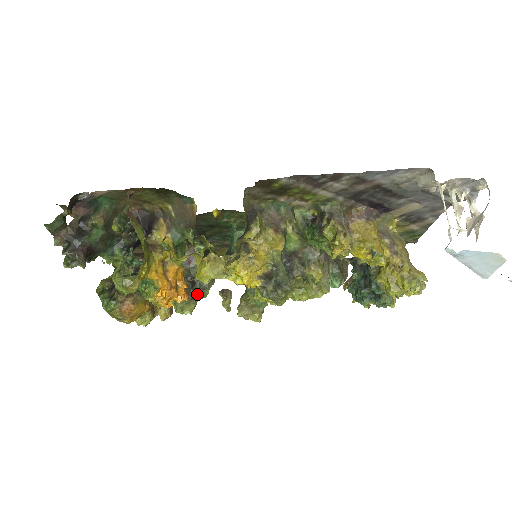
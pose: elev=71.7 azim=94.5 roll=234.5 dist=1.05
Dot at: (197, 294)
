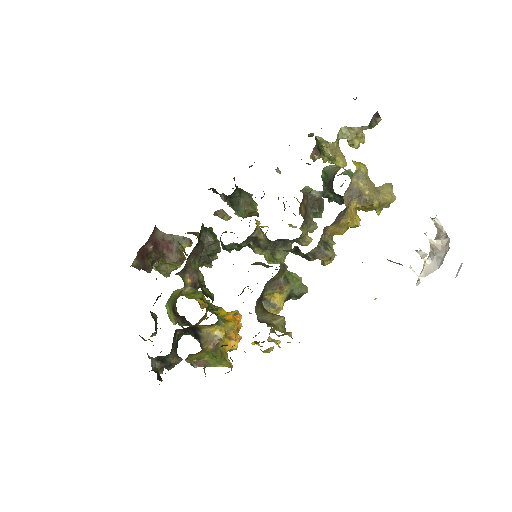
Dot at: (214, 254)
